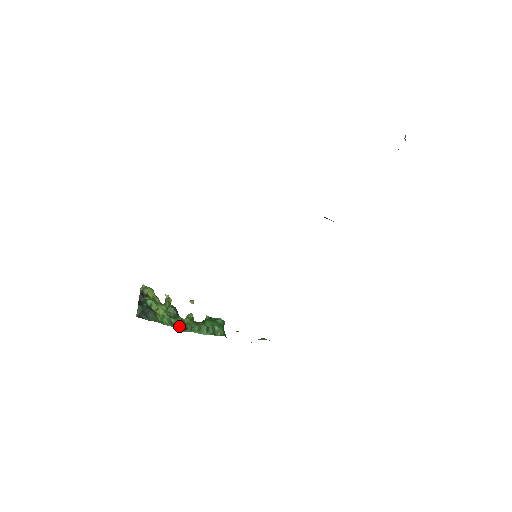
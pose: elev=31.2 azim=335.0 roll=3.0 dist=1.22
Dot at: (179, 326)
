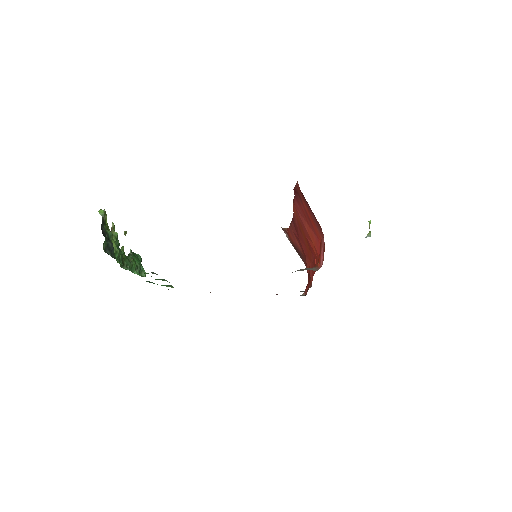
Dot at: (121, 262)
